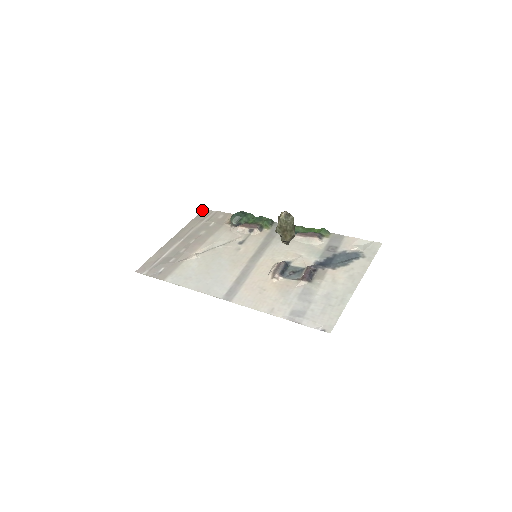
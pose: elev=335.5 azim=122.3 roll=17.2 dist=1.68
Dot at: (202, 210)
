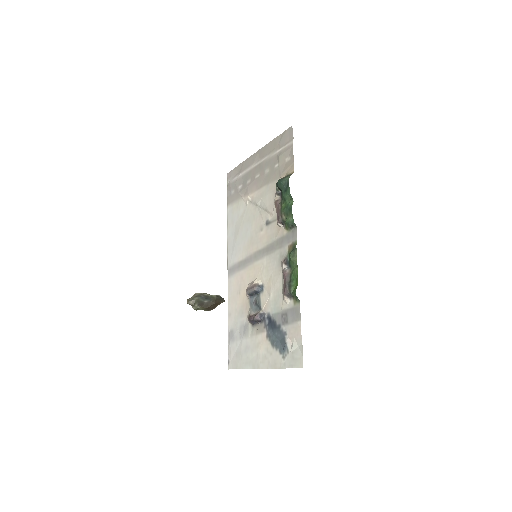
Dot at: (289, 127)
